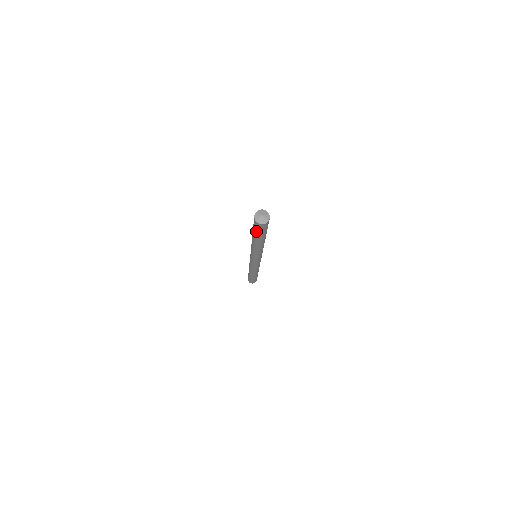
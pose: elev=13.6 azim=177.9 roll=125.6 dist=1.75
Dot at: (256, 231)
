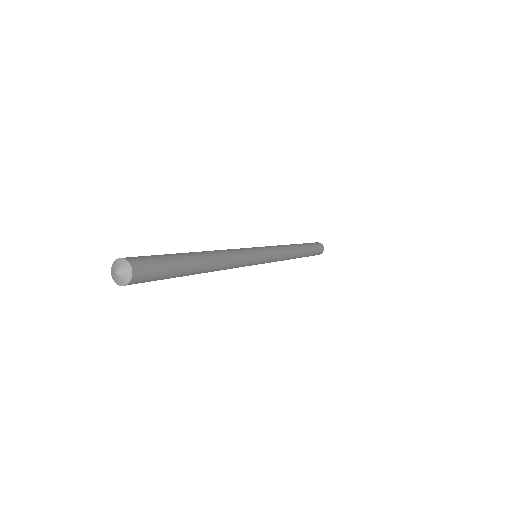
Dot at: occluded
